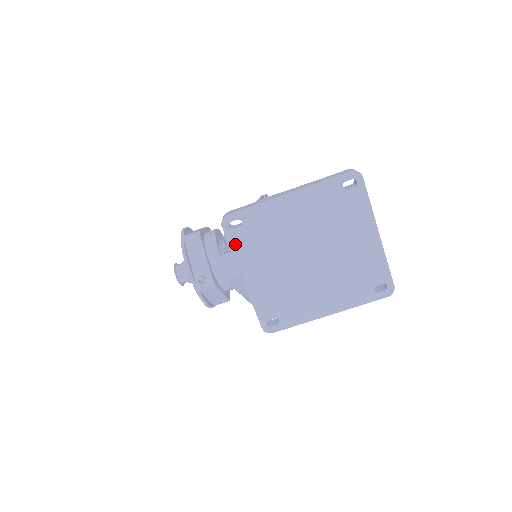
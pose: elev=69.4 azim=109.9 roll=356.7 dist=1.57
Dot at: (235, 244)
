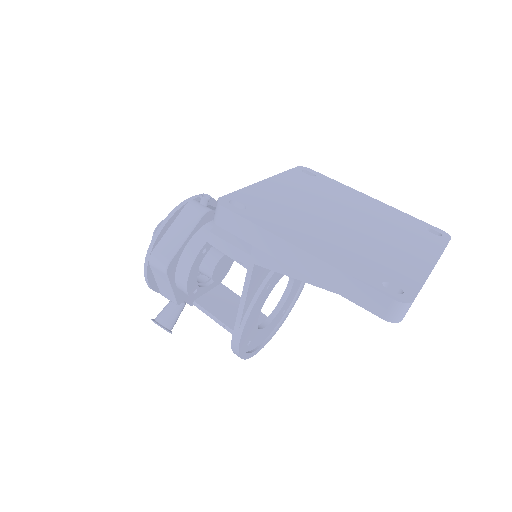
Dot at: (292, 174)
